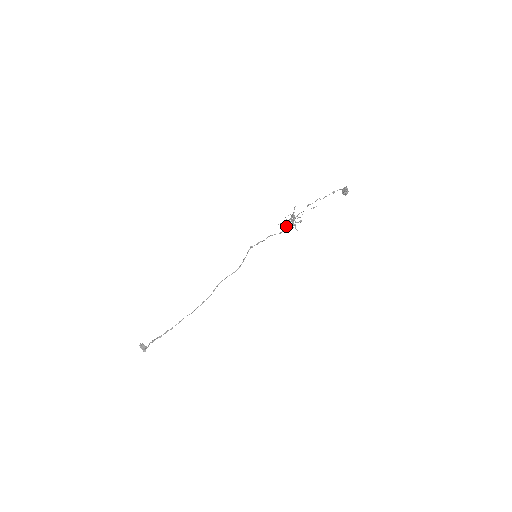
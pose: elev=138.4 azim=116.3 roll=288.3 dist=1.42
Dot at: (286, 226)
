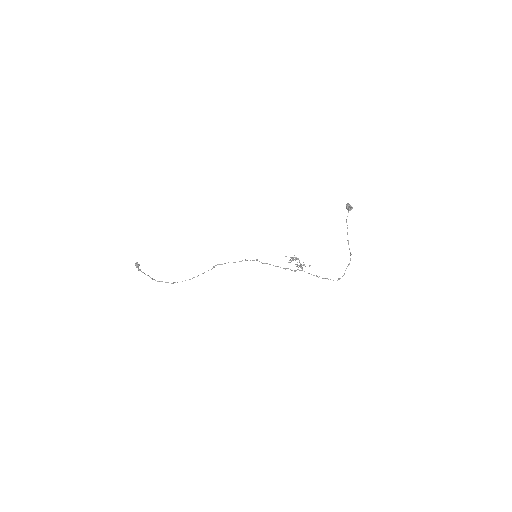
Dot at: occluded
